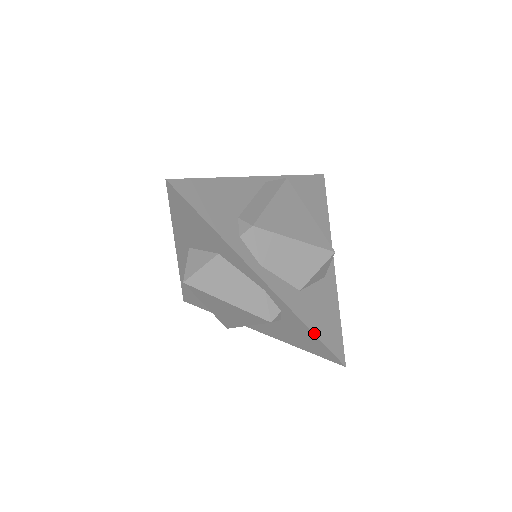
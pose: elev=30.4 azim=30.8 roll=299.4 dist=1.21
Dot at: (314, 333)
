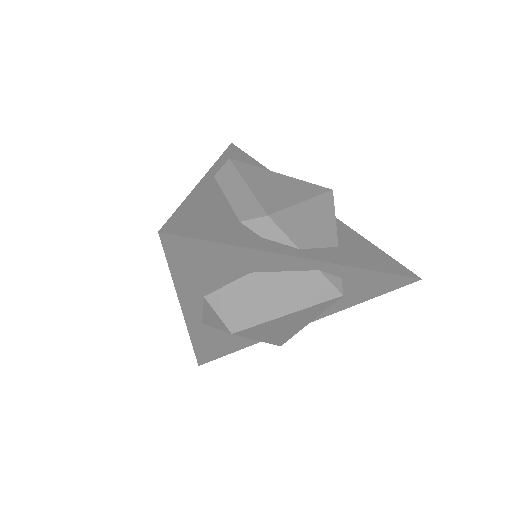
Dot at: (383, 272)
